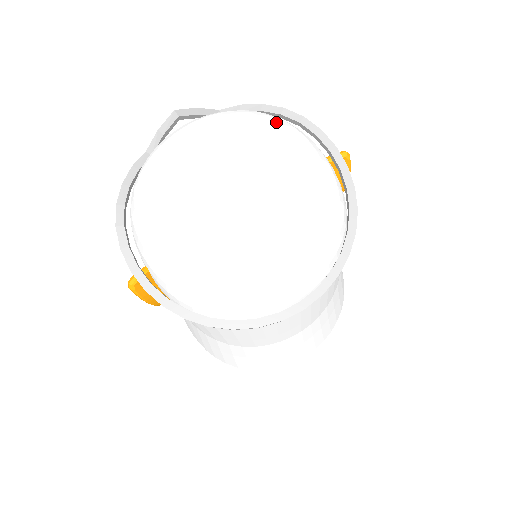
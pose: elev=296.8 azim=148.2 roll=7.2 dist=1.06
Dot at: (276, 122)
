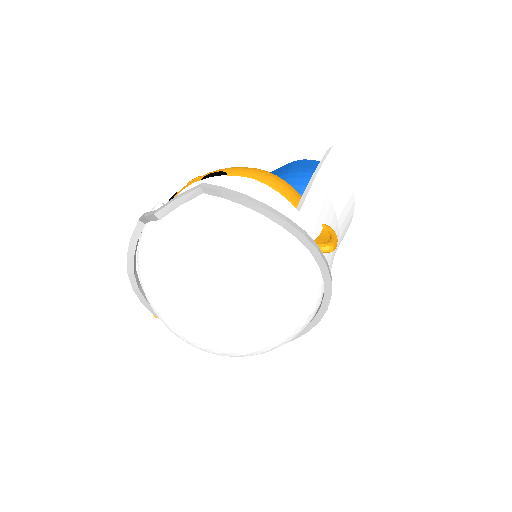
Dot at: (252, 255)
